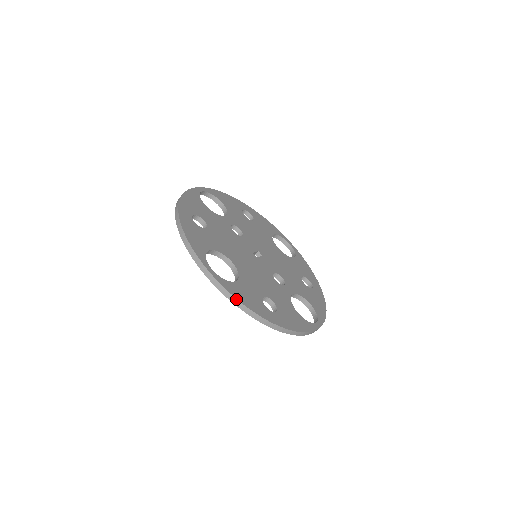
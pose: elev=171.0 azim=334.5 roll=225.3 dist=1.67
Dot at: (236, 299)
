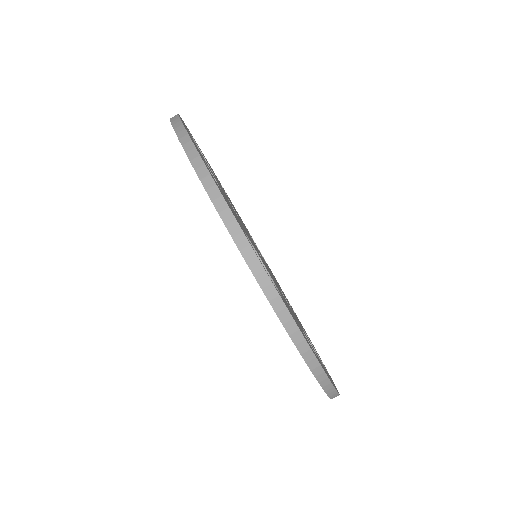
Dot at: (301, 334)
